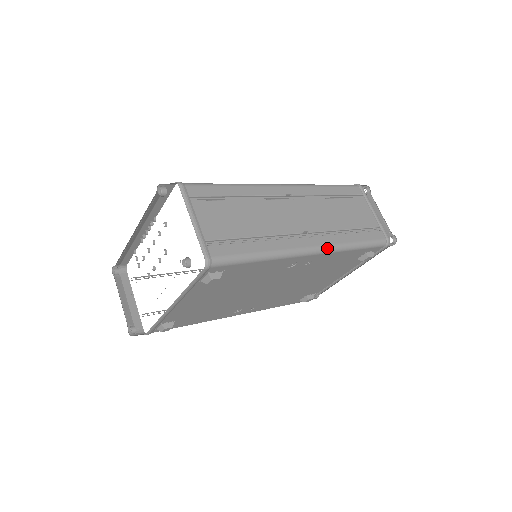
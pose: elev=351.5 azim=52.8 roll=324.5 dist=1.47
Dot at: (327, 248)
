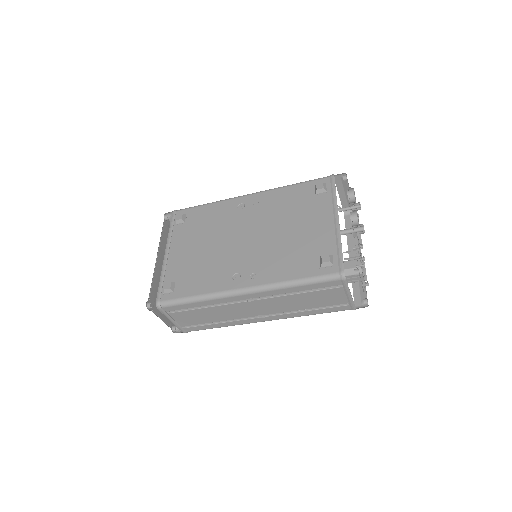
Dot at: (263, 191)
